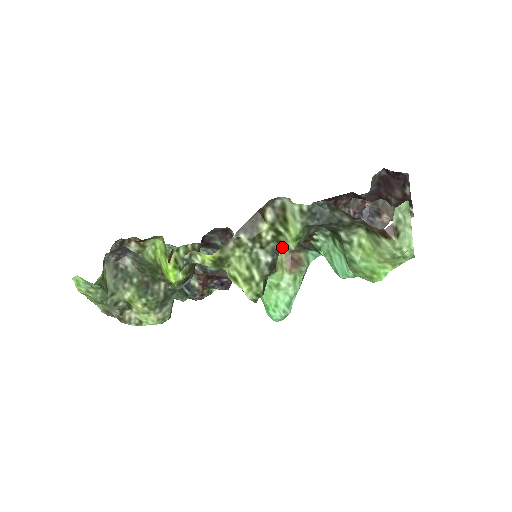
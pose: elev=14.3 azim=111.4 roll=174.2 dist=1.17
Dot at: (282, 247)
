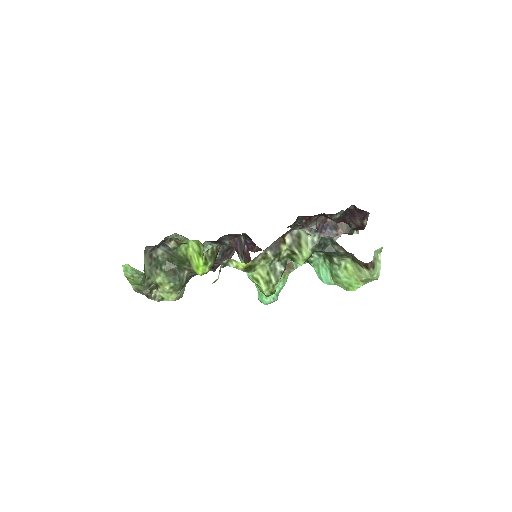
Dot at: (290, 260)
